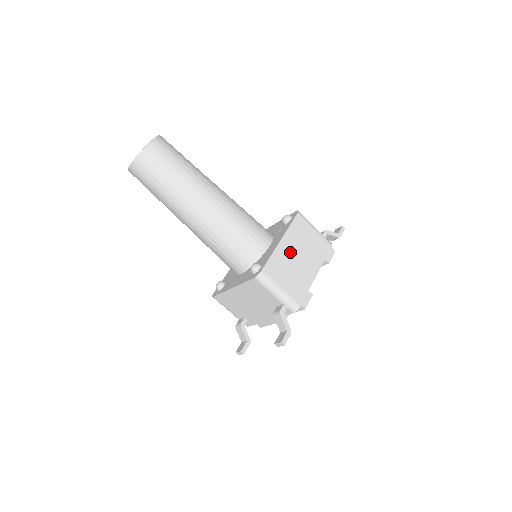
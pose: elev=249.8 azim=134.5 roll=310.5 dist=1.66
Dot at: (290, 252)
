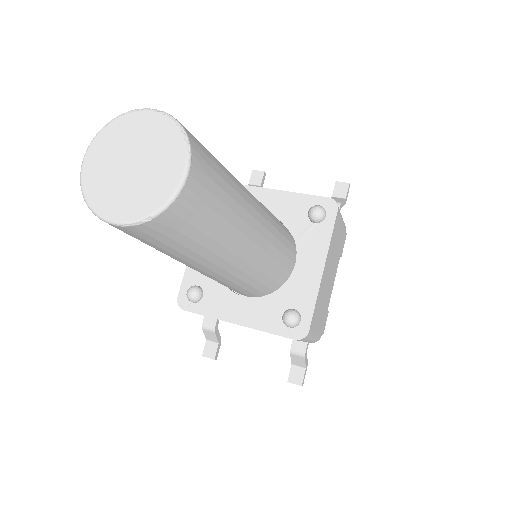
Dot at: (326, 277)
